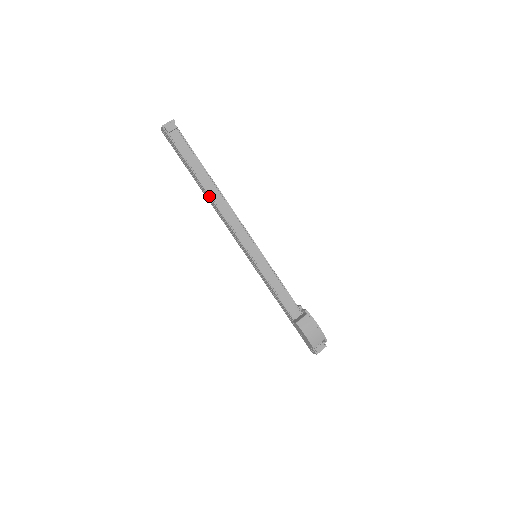
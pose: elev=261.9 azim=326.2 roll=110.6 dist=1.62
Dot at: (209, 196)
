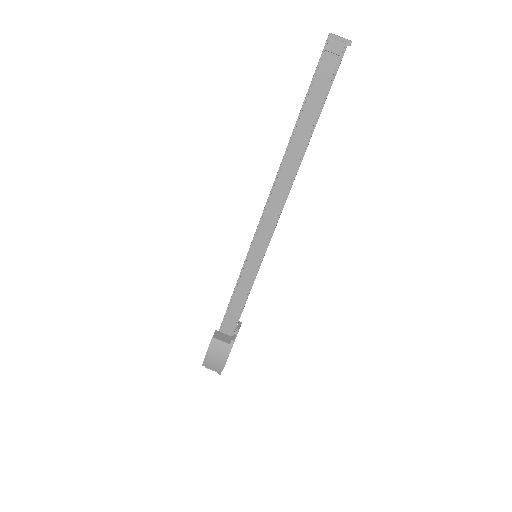
Dot at: (282, 161)
